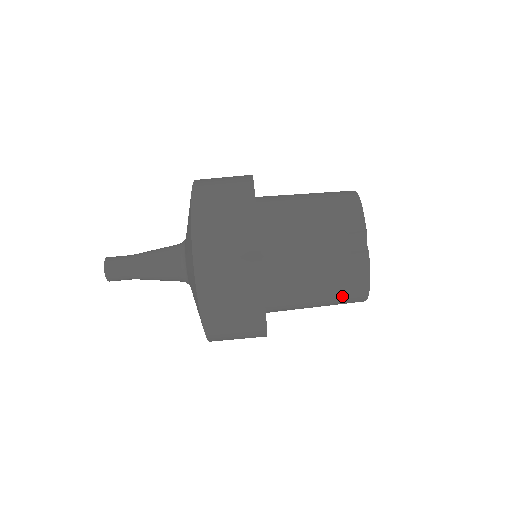
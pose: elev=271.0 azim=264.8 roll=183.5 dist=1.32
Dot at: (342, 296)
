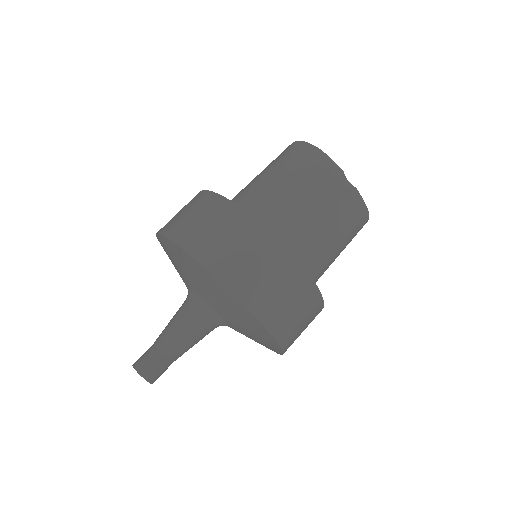
Dot at: (353, 236)
